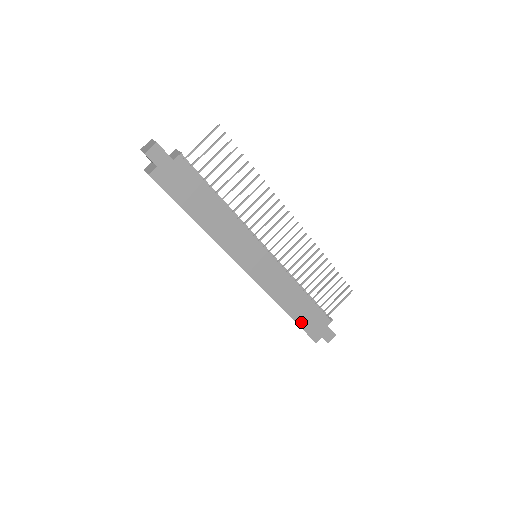
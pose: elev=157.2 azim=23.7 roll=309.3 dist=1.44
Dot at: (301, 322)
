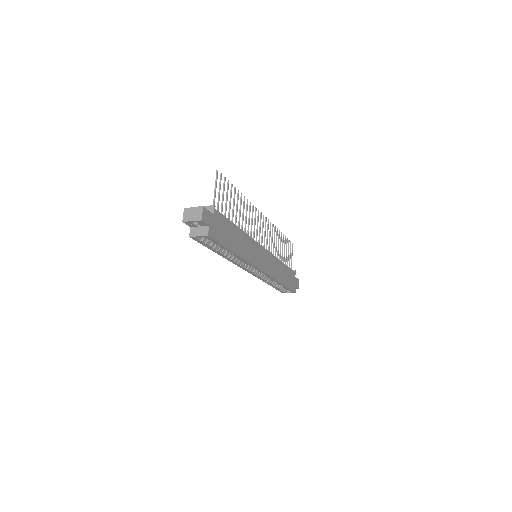
Dot at: (287, 285)
